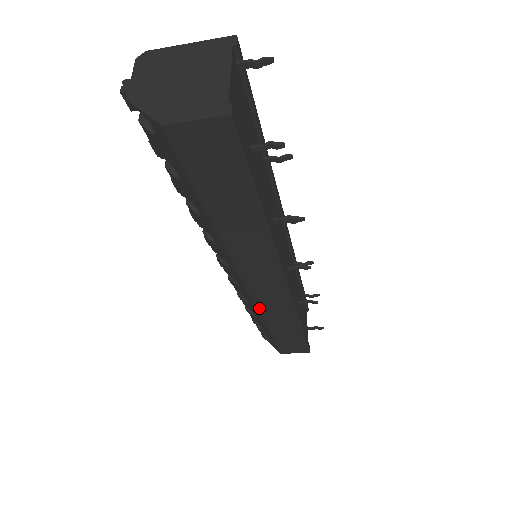
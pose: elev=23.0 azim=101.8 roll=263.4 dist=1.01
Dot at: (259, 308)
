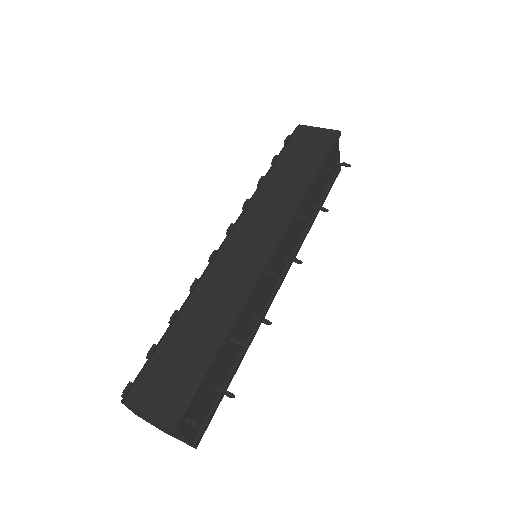
Dot at: occluded
